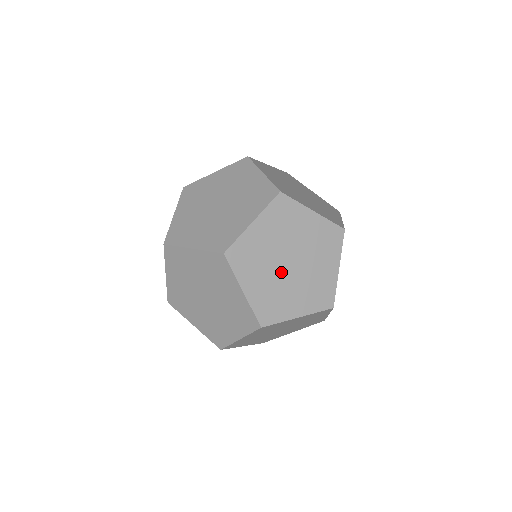
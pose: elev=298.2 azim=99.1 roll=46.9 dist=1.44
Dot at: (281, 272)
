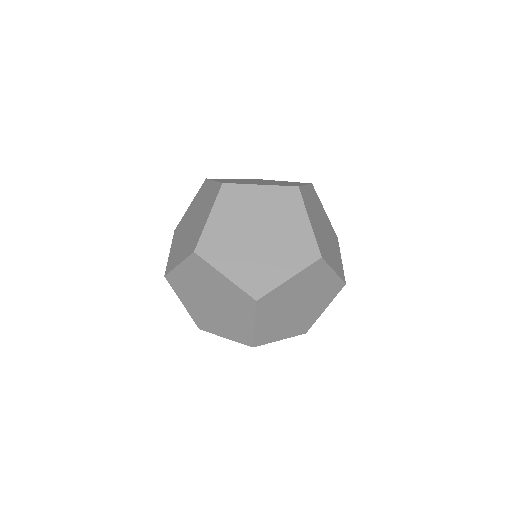
Dot at: (206, 305)
